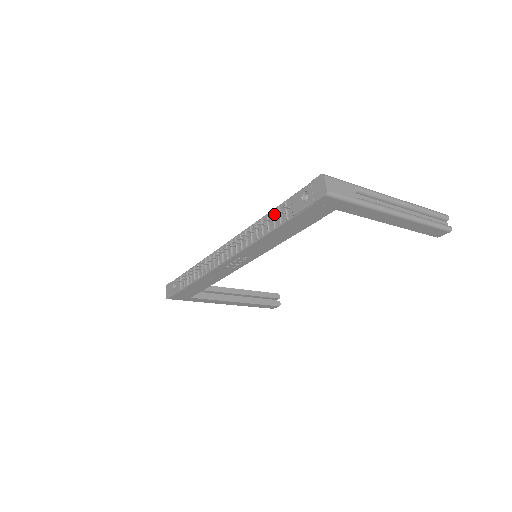
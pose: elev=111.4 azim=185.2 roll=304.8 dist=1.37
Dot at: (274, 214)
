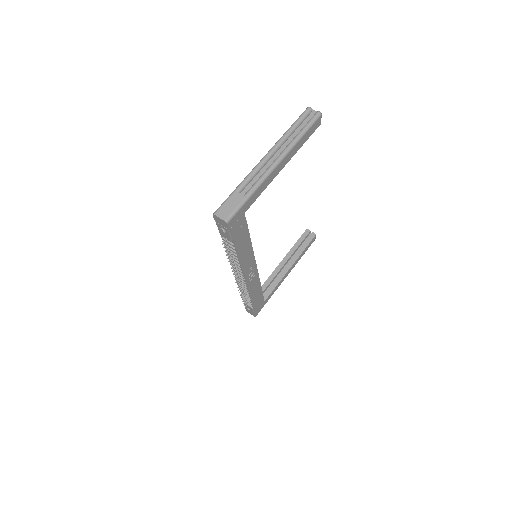
Dot at: (227, 246)
